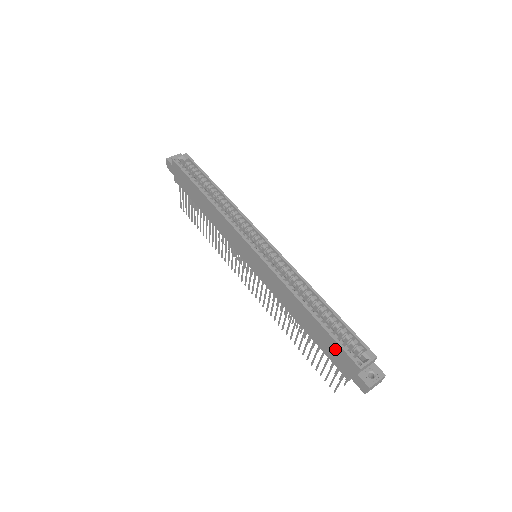
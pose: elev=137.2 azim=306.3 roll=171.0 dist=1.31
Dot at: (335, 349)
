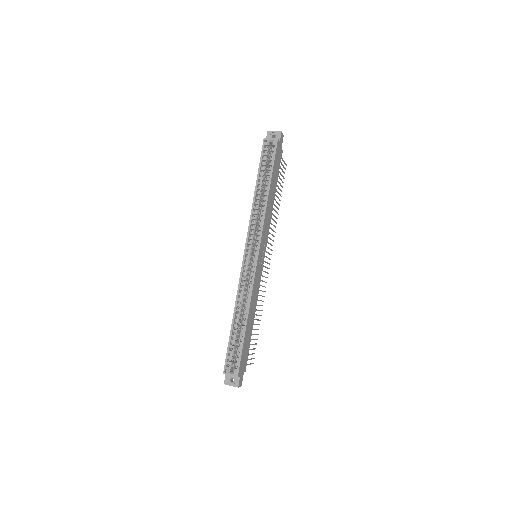
Dot at: occluded
